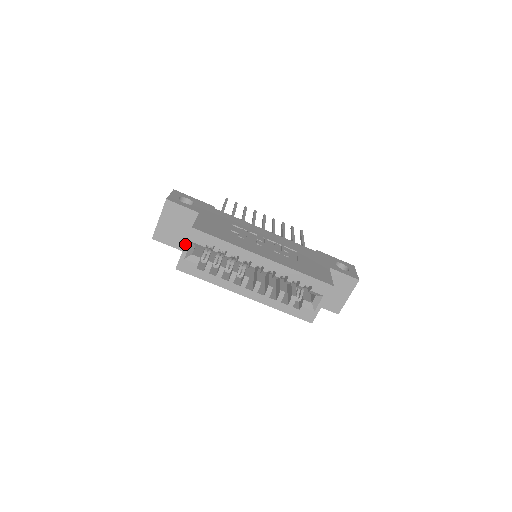
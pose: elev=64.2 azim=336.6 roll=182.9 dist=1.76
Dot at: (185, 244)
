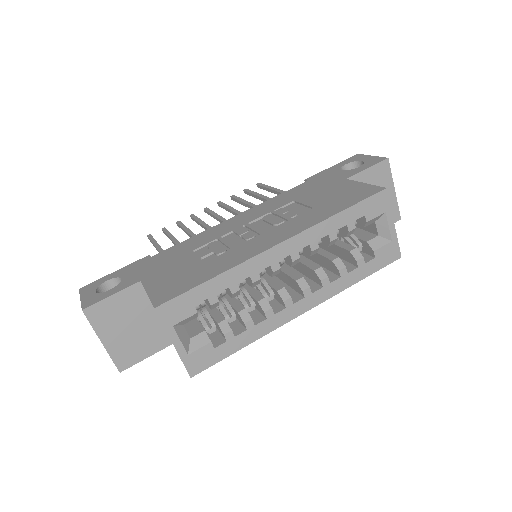
Dot at: occluded
